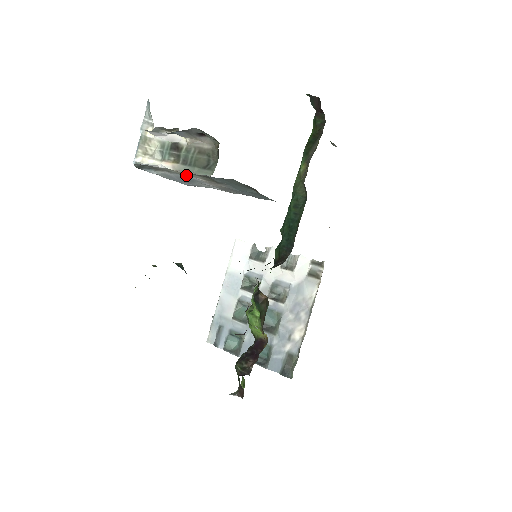
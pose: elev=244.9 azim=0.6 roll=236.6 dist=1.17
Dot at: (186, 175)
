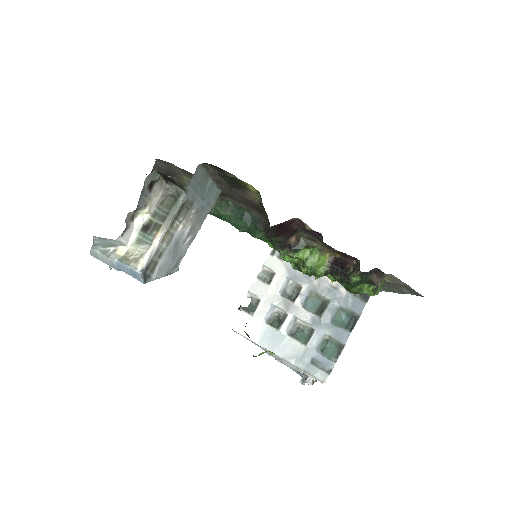
Dot at: (172, 237)
